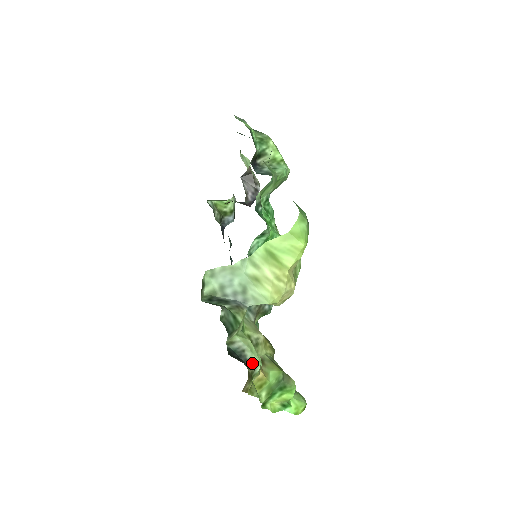
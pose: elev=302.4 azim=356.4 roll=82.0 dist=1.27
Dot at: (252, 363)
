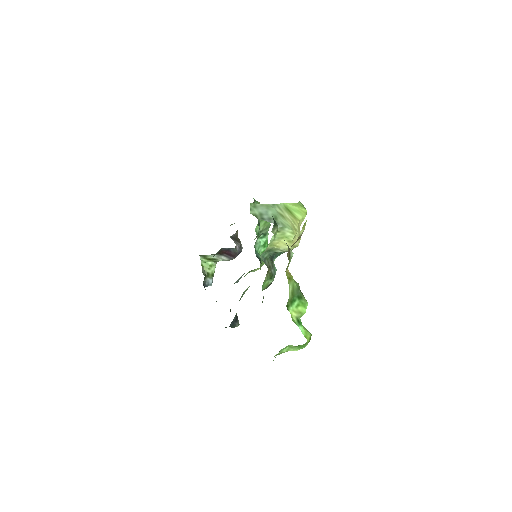
Dot at: occluded
